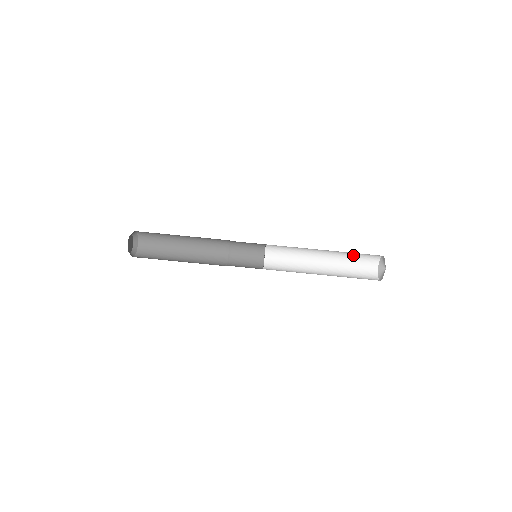
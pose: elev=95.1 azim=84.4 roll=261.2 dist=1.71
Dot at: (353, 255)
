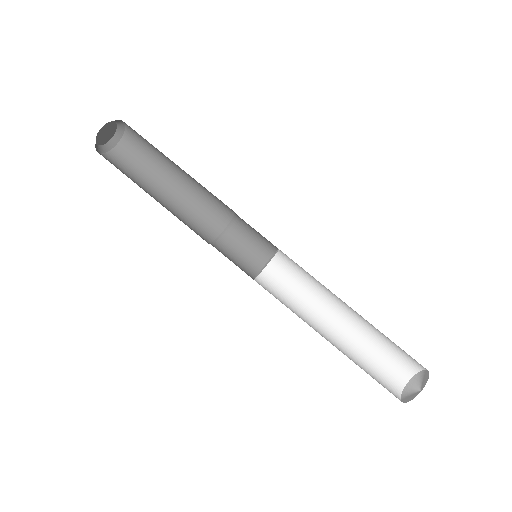
Dot at: occluded
